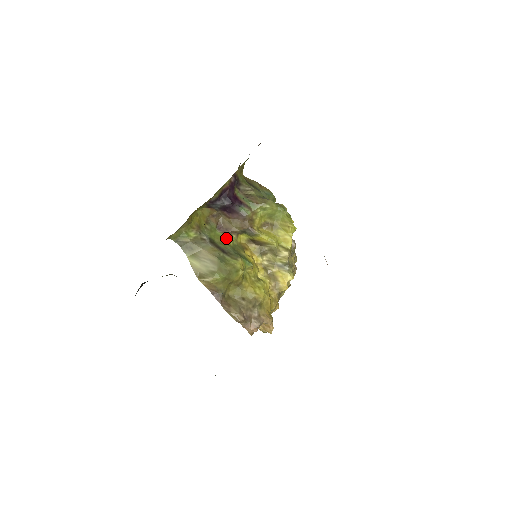
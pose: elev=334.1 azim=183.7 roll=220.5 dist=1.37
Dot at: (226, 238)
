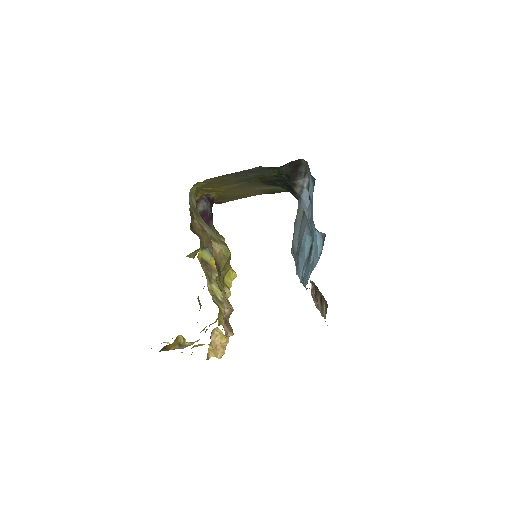
Dot at: occluded
